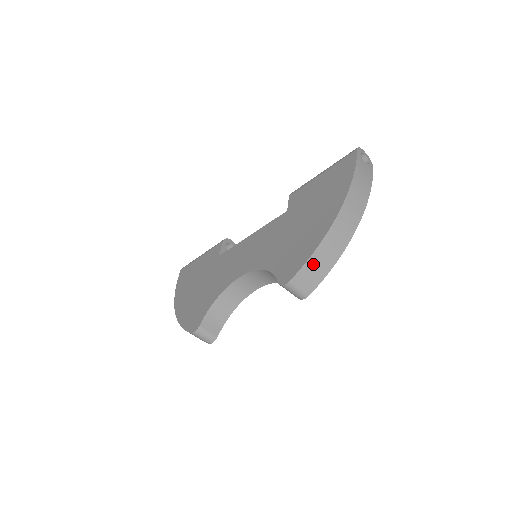
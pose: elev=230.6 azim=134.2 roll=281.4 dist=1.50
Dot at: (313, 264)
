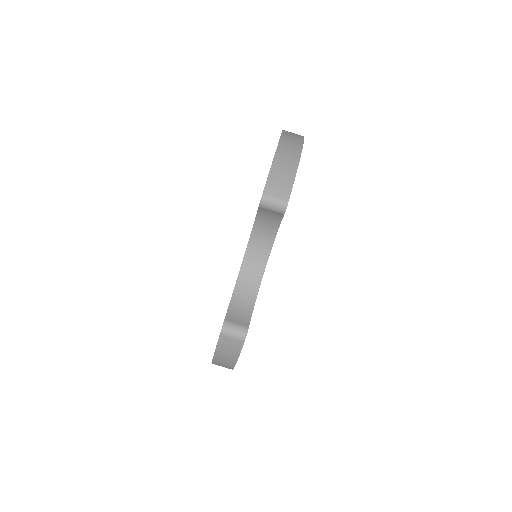
Dot at: (276, 174)
